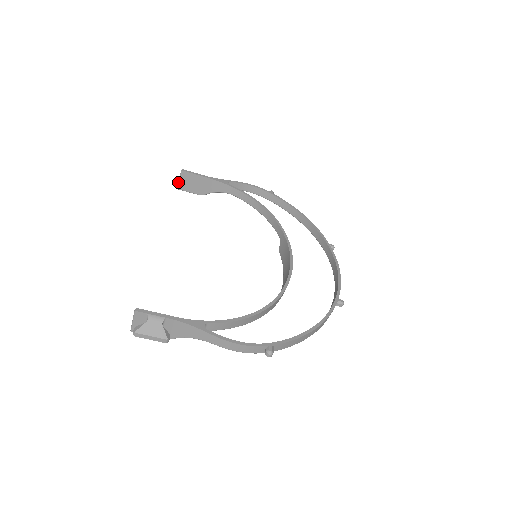
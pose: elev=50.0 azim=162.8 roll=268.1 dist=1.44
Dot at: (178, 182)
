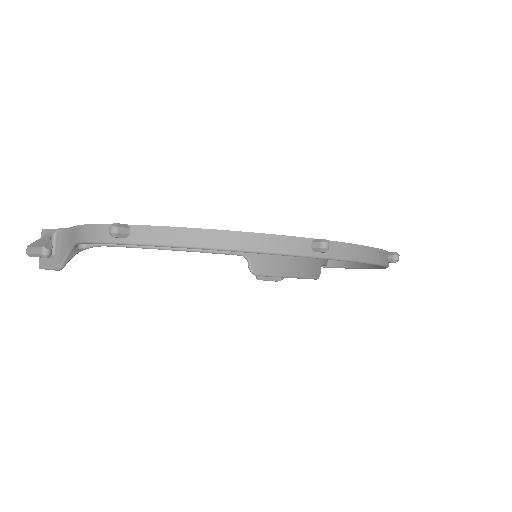
Dot at: occluded
